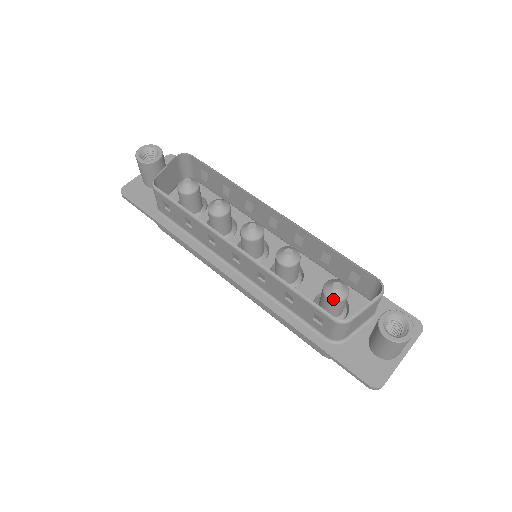
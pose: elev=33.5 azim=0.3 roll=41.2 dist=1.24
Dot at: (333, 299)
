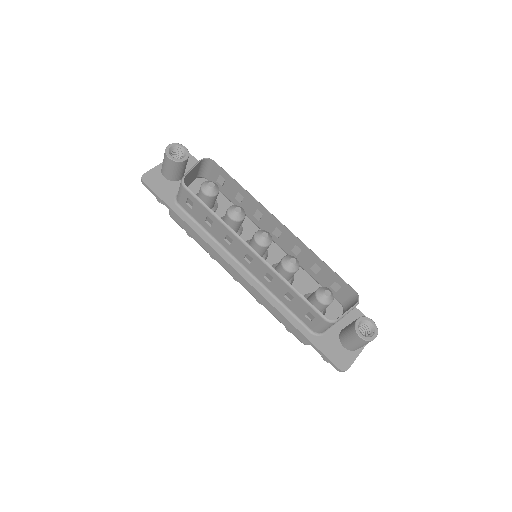
Dot at: (323, 303)
